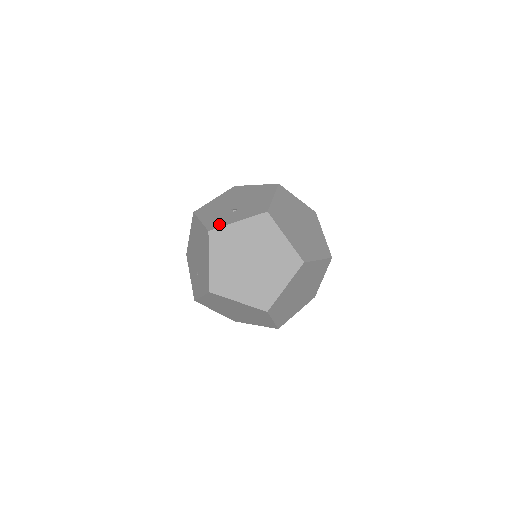
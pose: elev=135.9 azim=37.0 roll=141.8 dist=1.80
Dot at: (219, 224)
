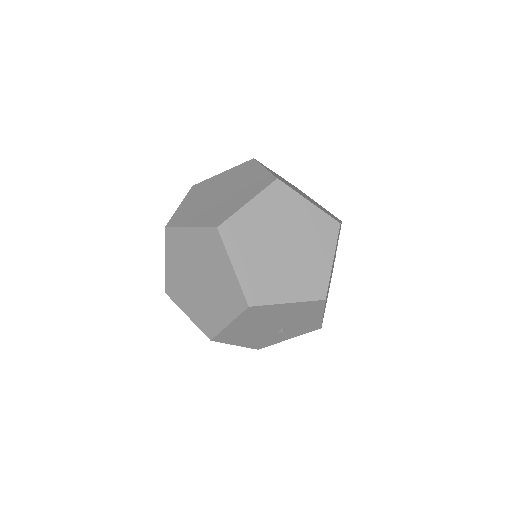
Dot at: occluded
